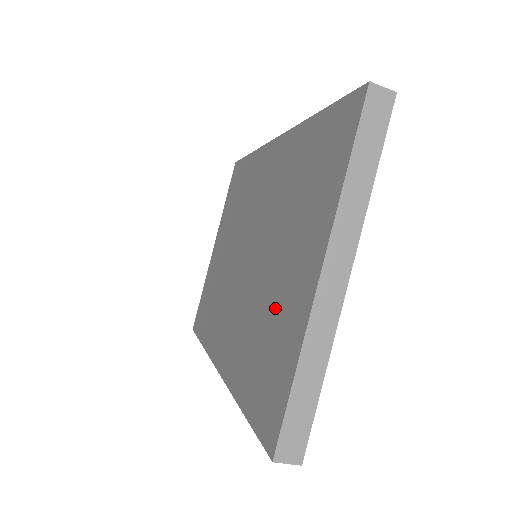
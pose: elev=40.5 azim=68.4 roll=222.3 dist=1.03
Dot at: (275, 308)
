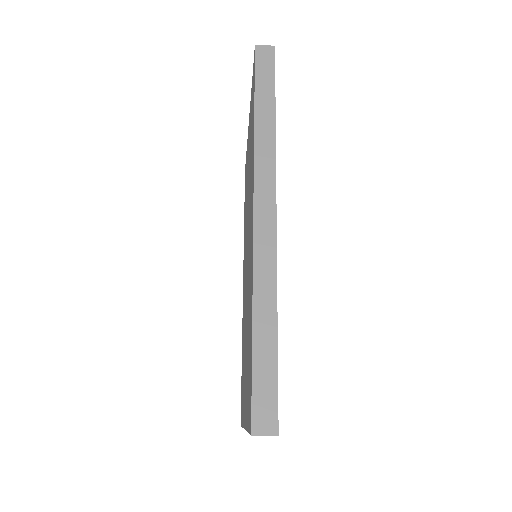
Dot at: occluded
